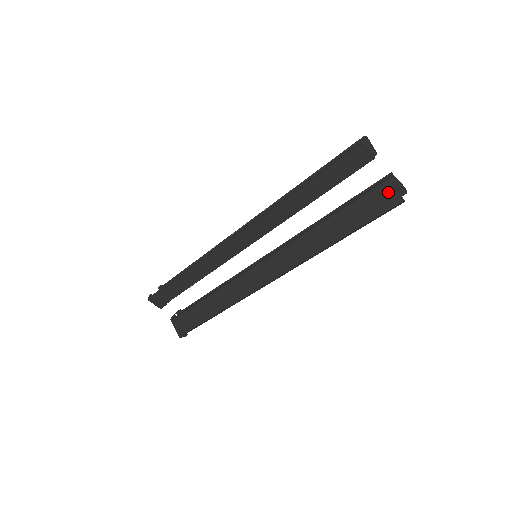
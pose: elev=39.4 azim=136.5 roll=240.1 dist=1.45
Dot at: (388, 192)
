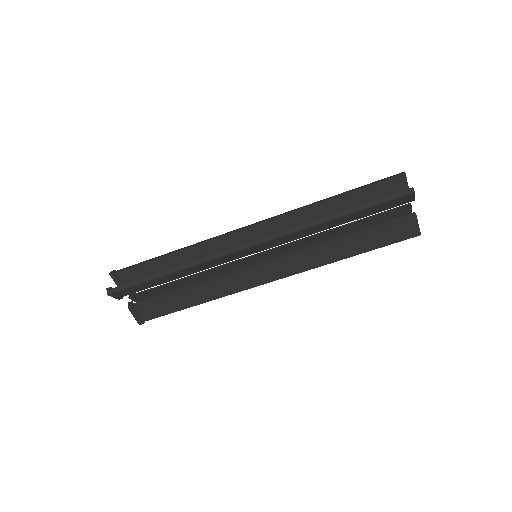
Dot at: (412, 226)
